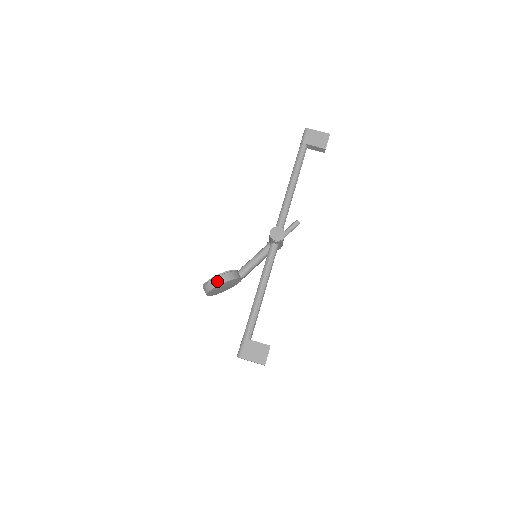
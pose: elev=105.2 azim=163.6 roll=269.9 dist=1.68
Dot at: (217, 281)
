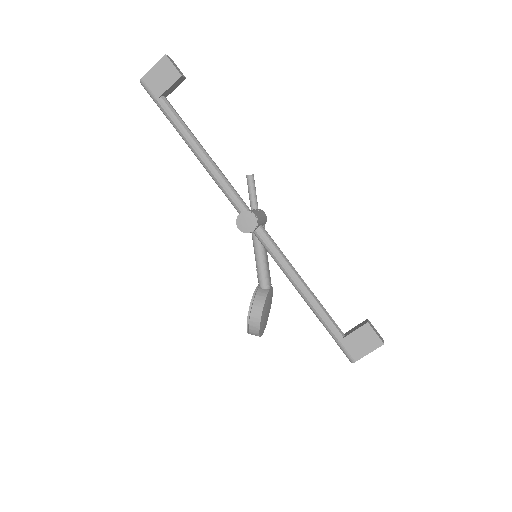
Dot at: (254, 323)
